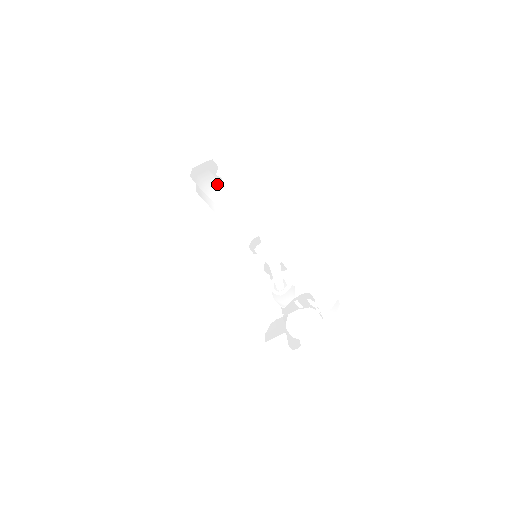
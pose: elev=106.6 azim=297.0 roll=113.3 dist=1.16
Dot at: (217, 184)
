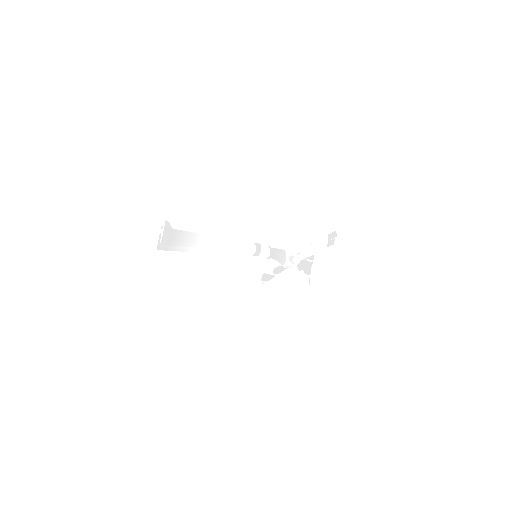
Dot at: (194, 235)
